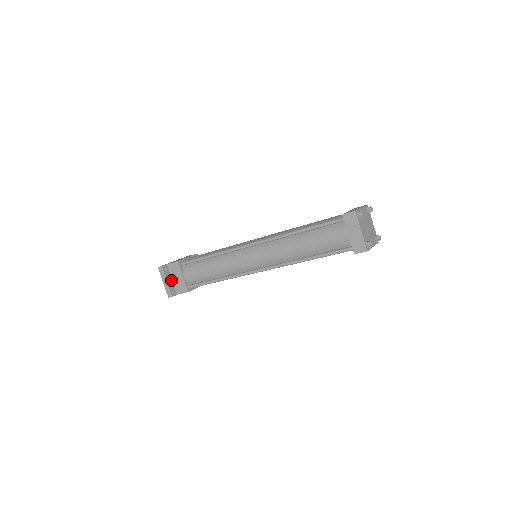
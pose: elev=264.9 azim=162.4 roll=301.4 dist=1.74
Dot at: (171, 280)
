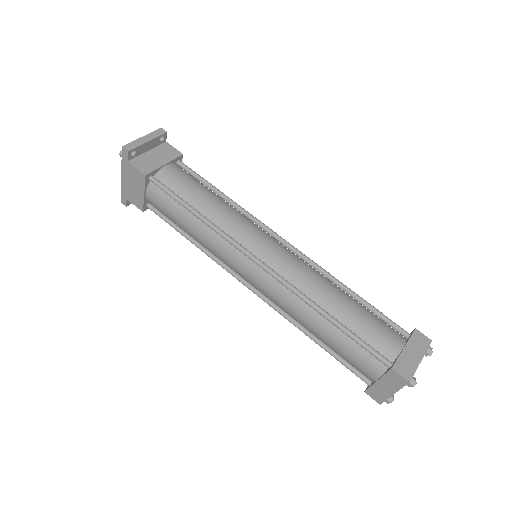
Dot at: (147, 149)
